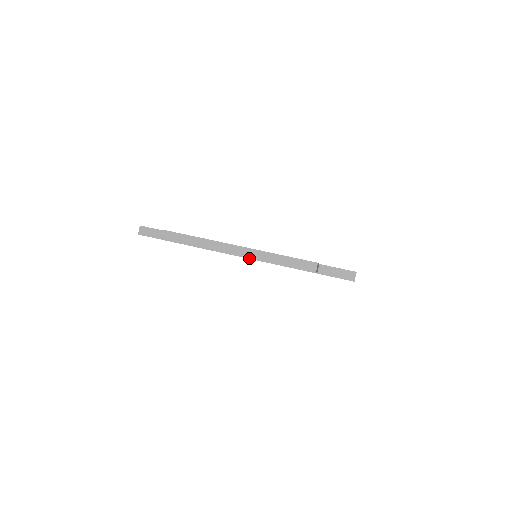
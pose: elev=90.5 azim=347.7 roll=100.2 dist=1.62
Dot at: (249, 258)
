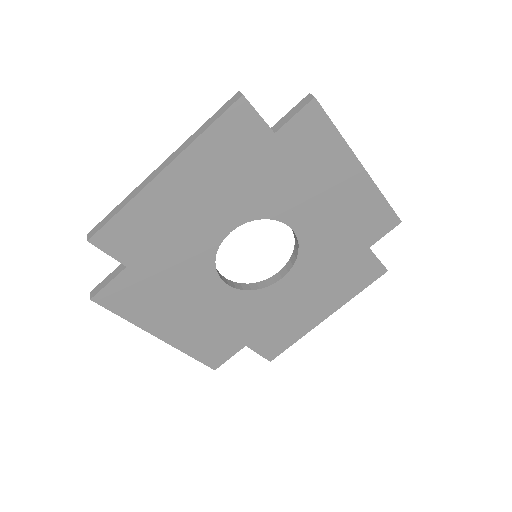
Dot at: (174, 158)
